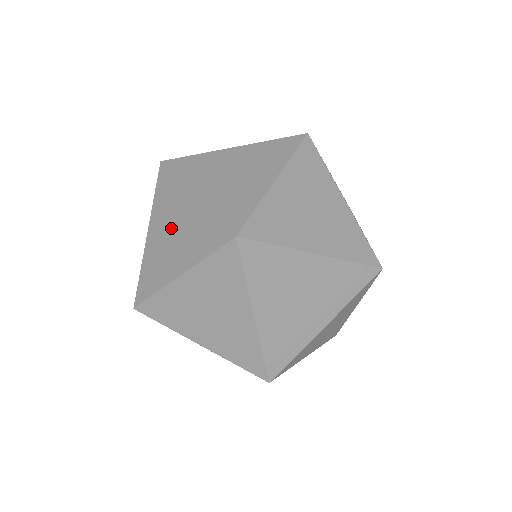
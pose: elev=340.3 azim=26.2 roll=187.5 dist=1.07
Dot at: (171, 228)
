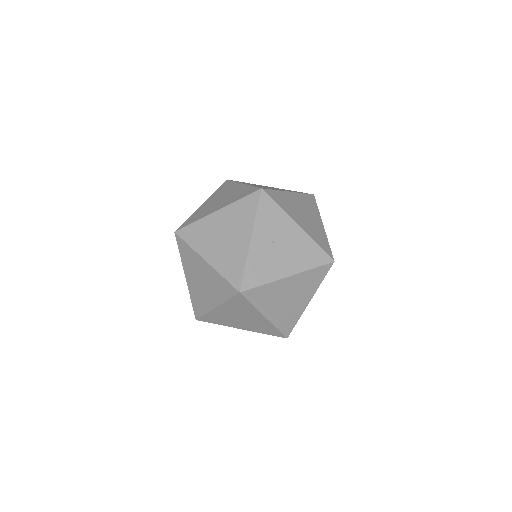
Dot at: (278, 242)
